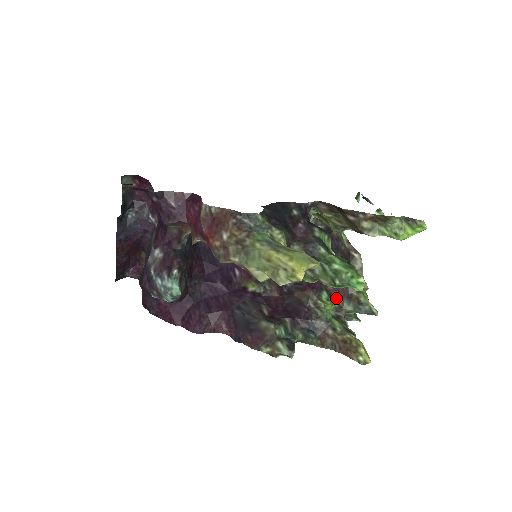
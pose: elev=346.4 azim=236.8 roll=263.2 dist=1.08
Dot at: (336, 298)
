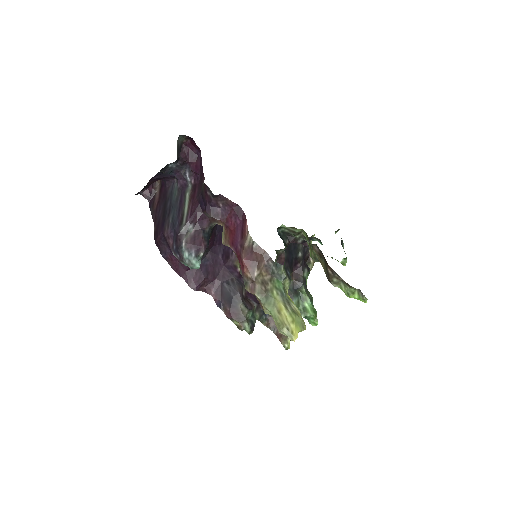
Dot at: occluded
